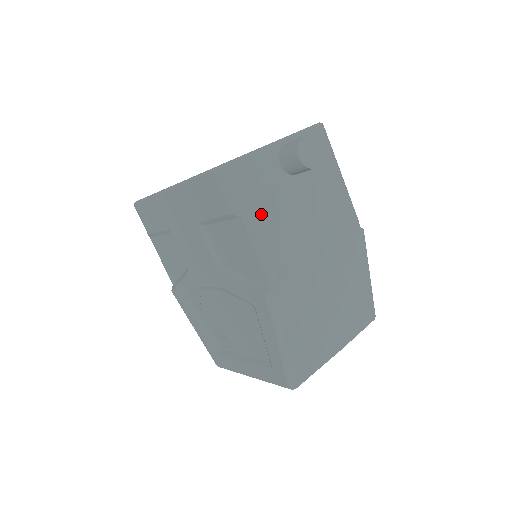
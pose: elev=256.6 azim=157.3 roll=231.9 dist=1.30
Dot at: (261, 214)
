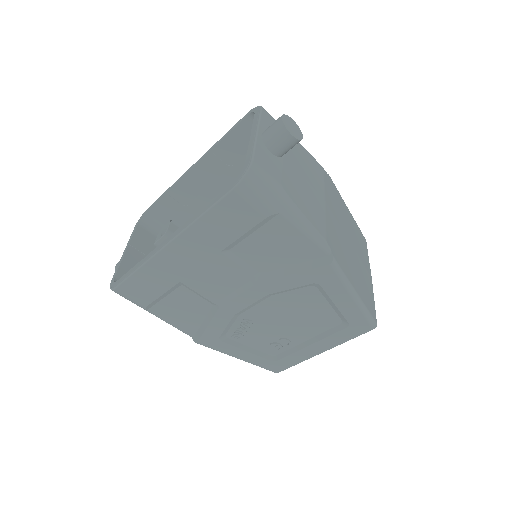
Dot at: (292, 200)
